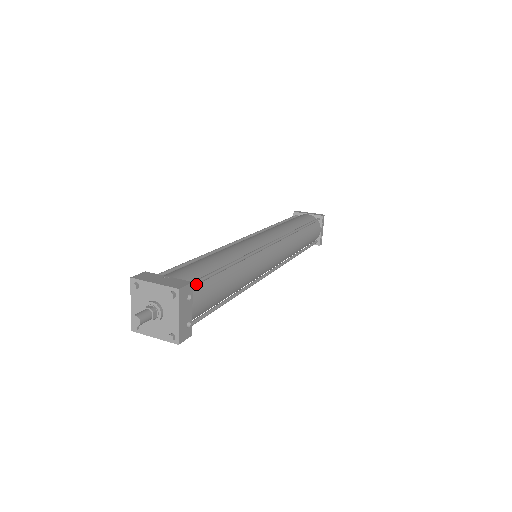
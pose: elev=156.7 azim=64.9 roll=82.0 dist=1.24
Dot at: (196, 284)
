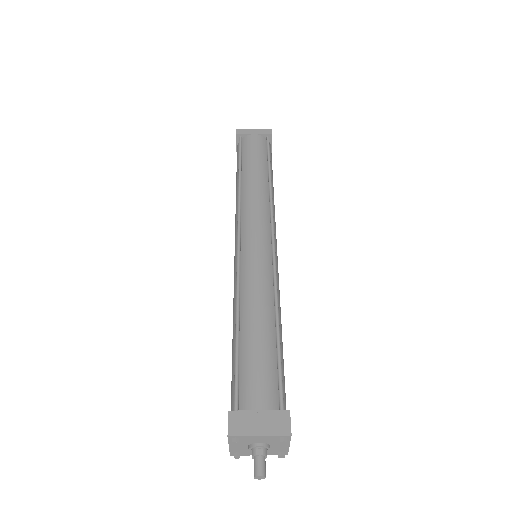
Dot at: (283, 398)
